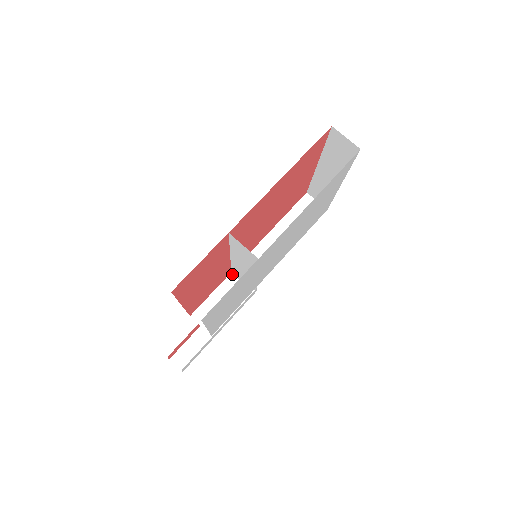
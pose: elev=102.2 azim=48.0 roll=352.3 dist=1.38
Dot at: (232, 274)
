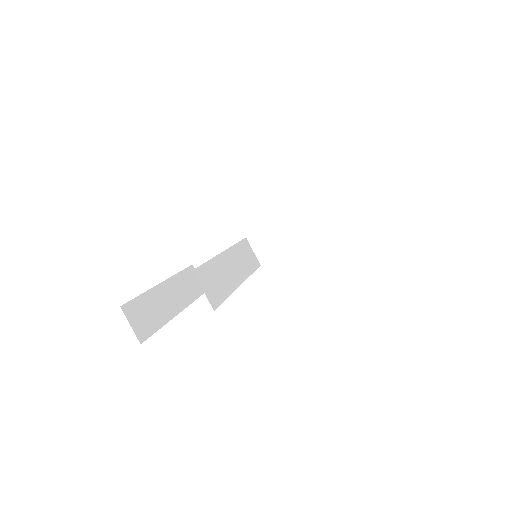
Dot at: (246, 239)
